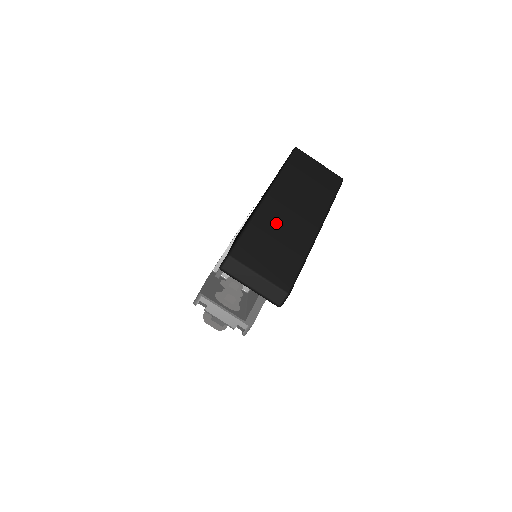
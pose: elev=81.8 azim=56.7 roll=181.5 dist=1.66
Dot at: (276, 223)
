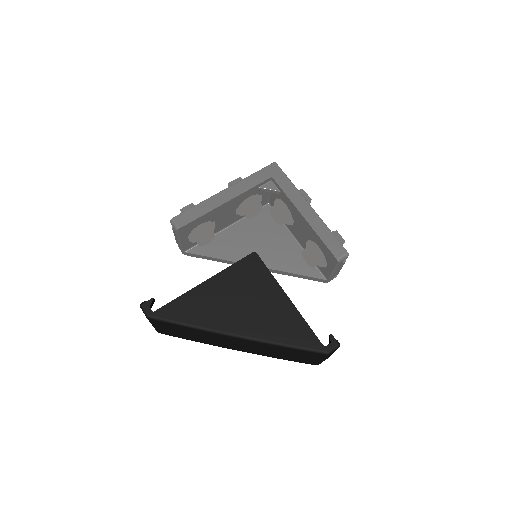
Dot at: (211, 337)
